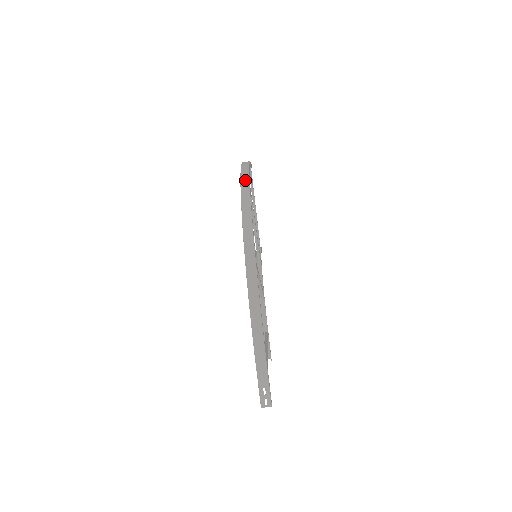
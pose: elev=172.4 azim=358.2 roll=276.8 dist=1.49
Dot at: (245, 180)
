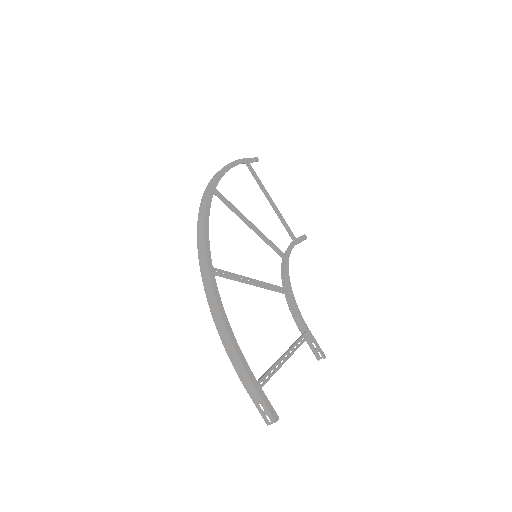
Dot at: (207, 187)
